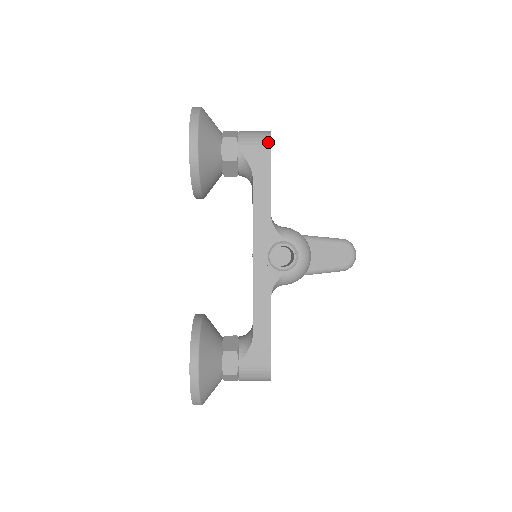
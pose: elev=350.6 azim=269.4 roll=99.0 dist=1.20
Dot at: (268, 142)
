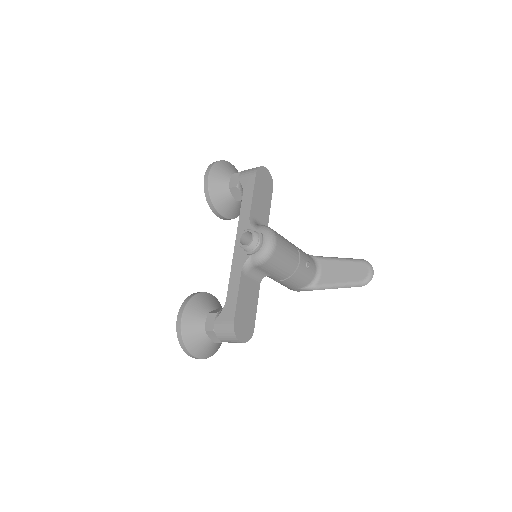
Dot at: (255, 171)
